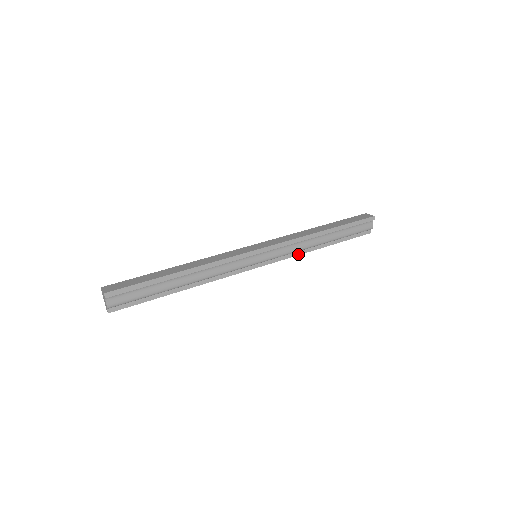
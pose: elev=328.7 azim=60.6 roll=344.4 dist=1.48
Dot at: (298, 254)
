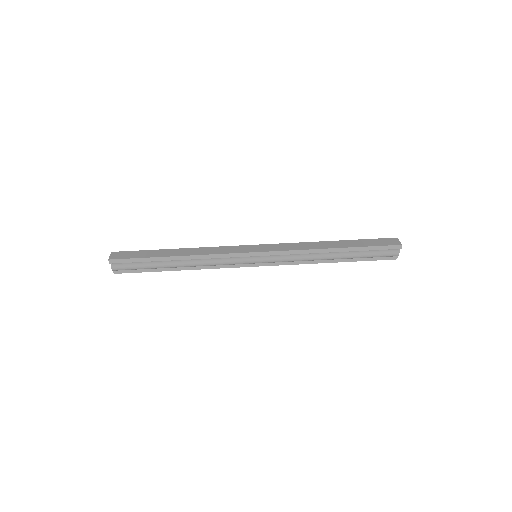
Dot at: (302, 263)
